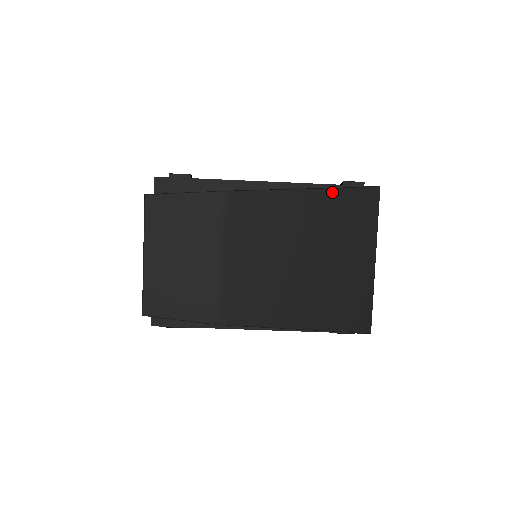
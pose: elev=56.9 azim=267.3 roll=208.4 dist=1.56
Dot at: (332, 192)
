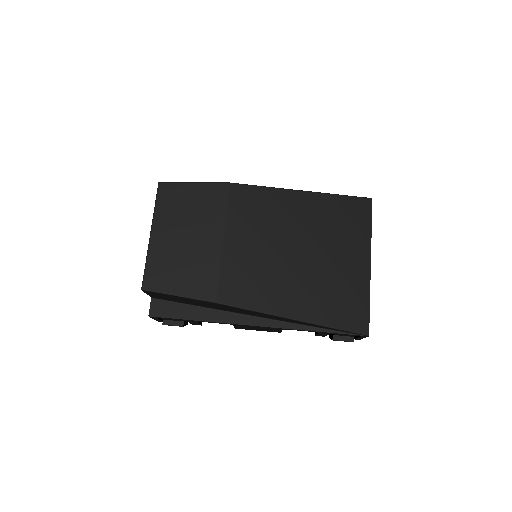
Dot at: (327, 197)
